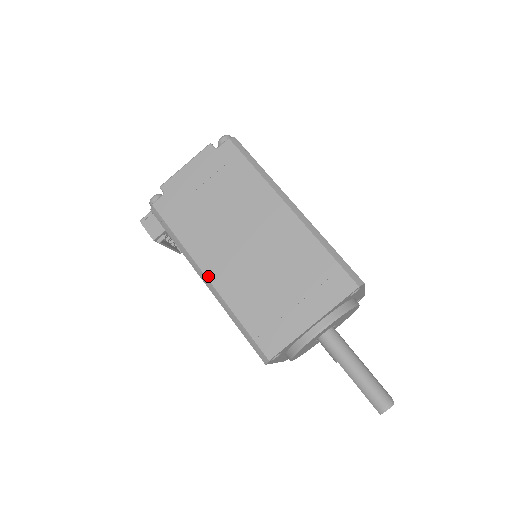
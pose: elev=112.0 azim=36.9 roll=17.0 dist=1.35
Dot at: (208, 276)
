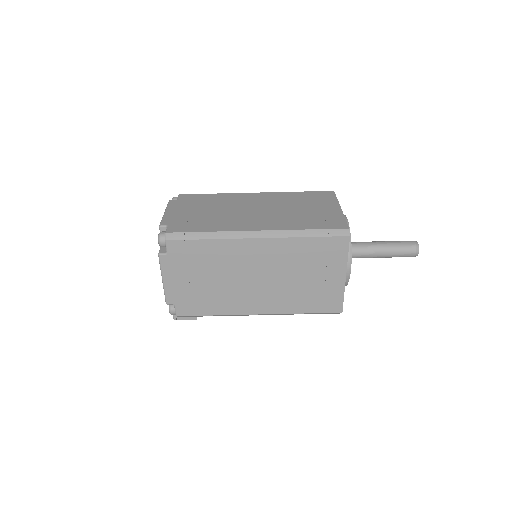
Dot at: (259, 313)
